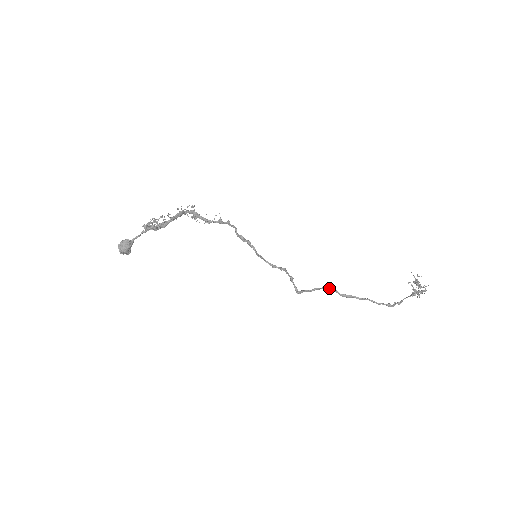
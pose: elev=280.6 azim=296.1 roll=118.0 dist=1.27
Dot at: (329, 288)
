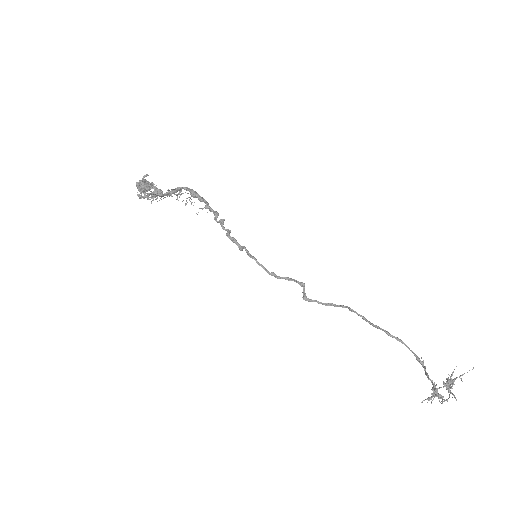
Dot at: (349, 310)
